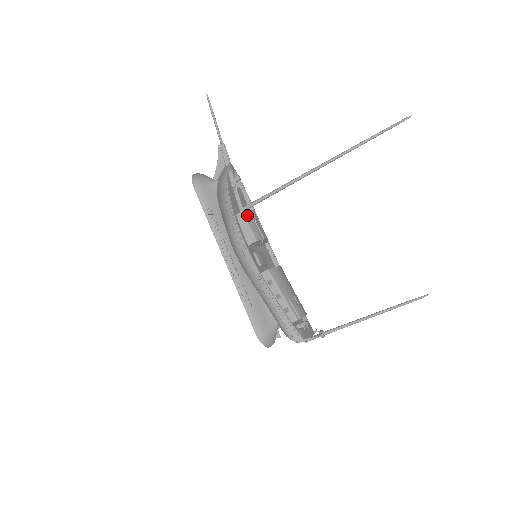
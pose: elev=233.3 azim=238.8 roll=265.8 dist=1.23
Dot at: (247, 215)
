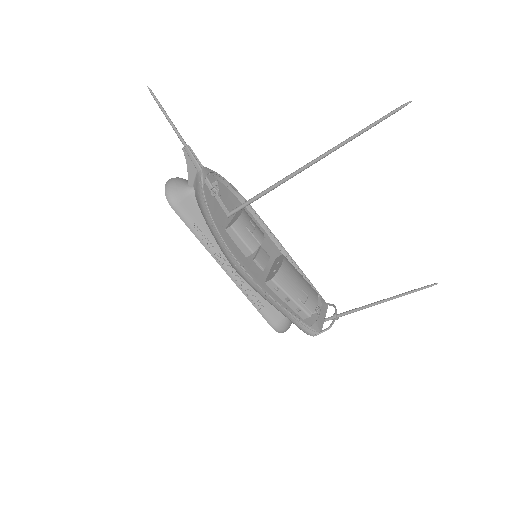
Dot at: (237, 227)
